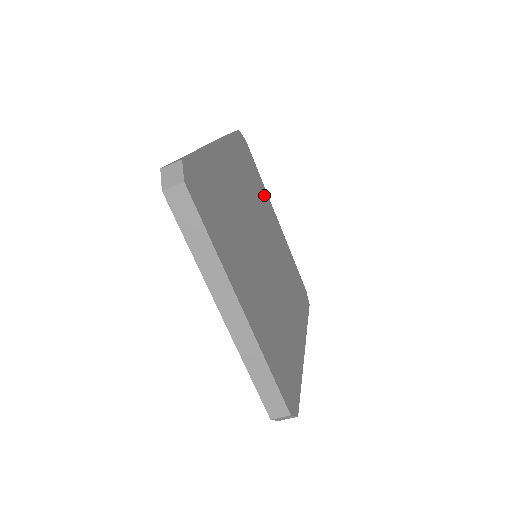
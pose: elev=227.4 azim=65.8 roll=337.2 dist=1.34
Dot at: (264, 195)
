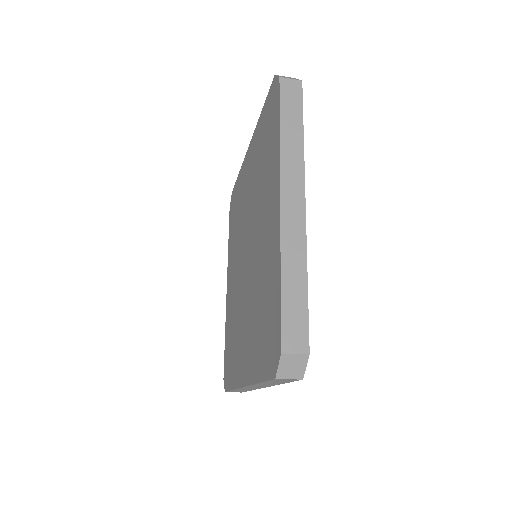
Dot at: occluded
